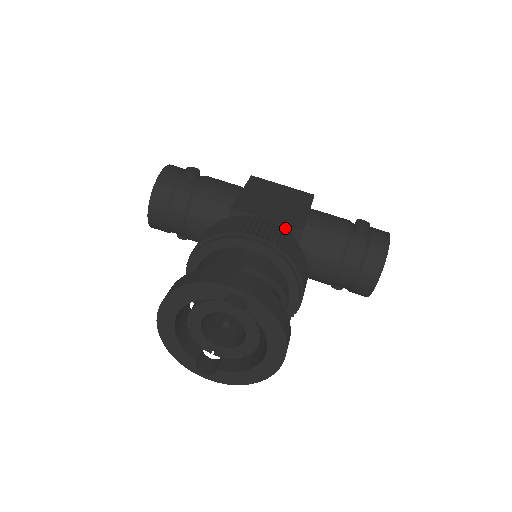
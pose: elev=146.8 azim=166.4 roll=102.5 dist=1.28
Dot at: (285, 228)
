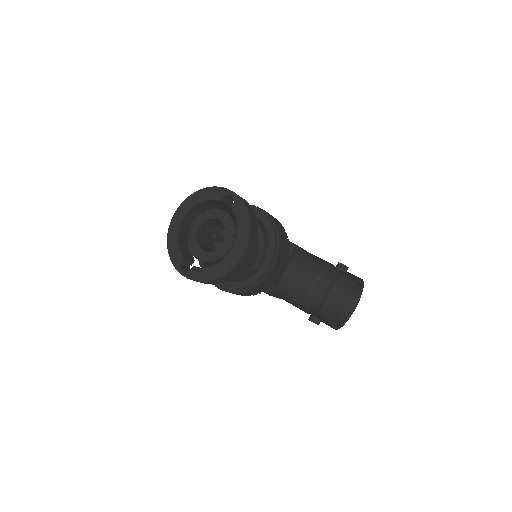
Dot at: occluded
